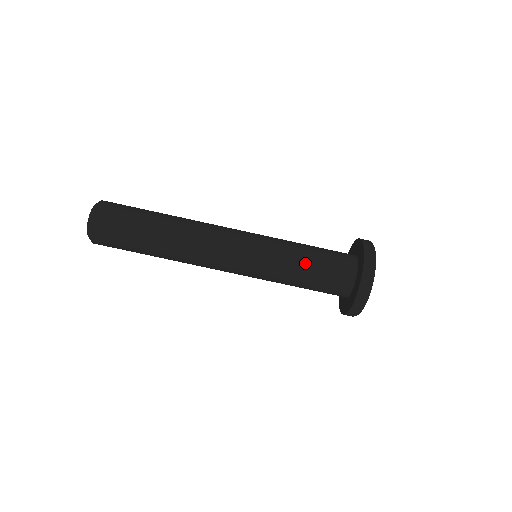
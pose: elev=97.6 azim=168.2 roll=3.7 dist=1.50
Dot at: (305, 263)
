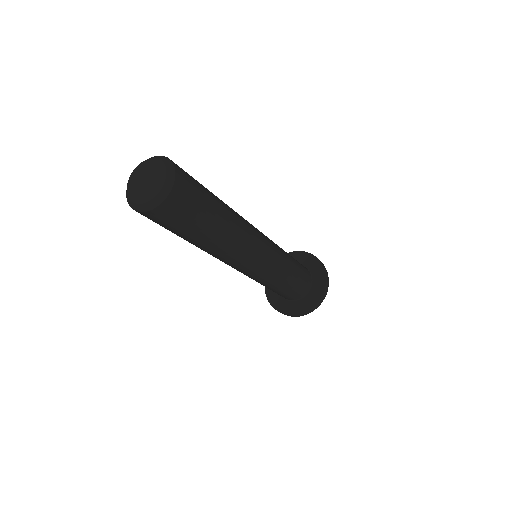
Dot at: (294, 263)
